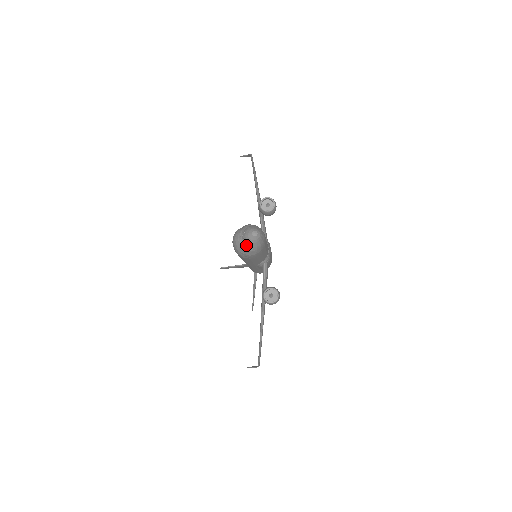
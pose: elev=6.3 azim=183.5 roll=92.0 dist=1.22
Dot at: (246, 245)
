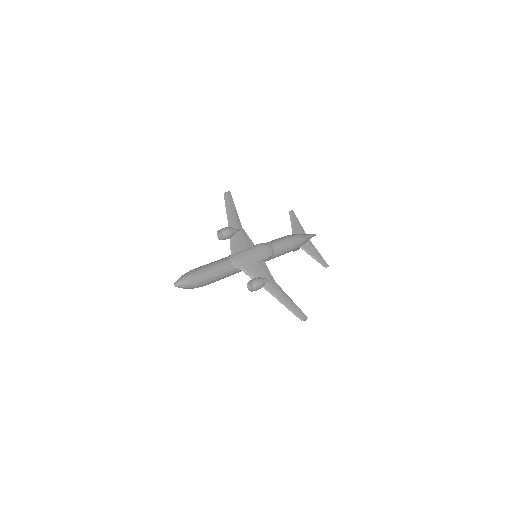
Dot at: (184, 288)
